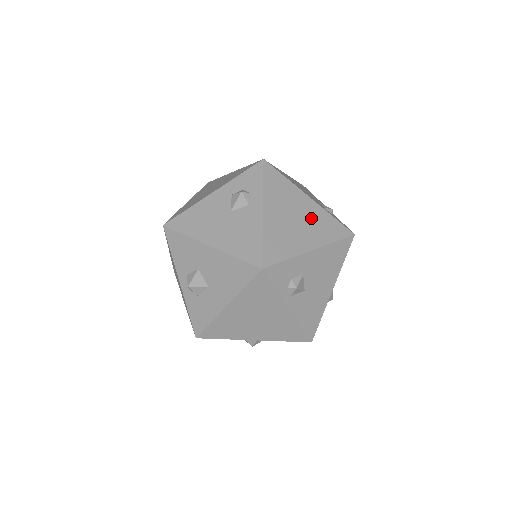
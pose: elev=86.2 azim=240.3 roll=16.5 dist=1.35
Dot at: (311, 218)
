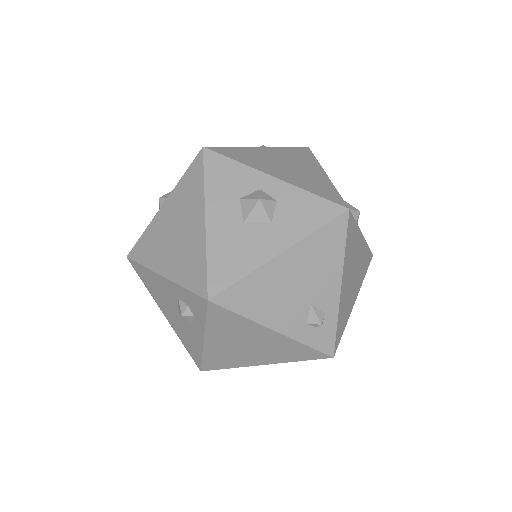
Dot at: (271, 346)
